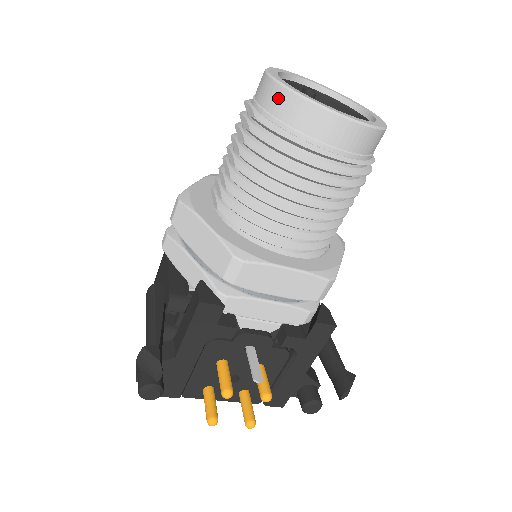
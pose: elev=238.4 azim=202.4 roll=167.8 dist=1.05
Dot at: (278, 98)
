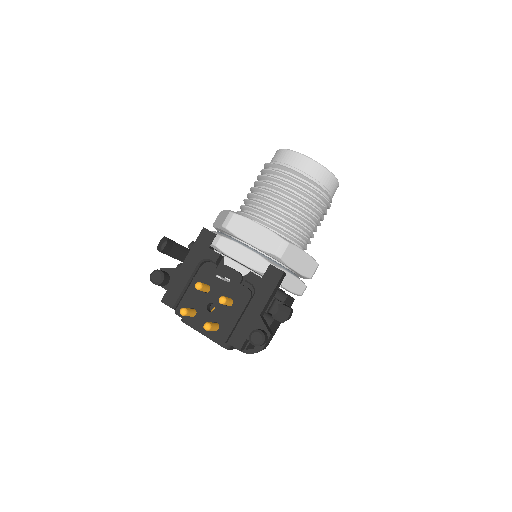
Dot at: (275, 154)
